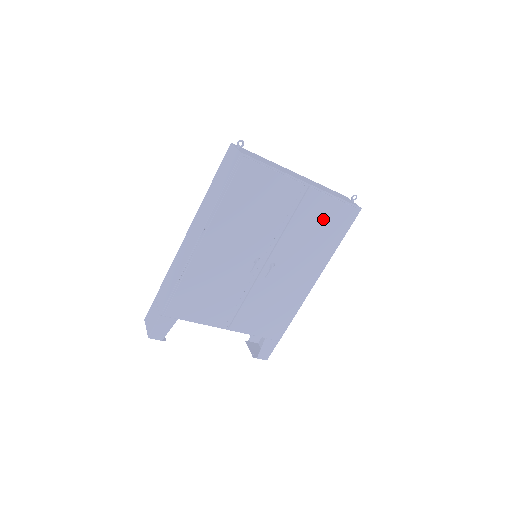
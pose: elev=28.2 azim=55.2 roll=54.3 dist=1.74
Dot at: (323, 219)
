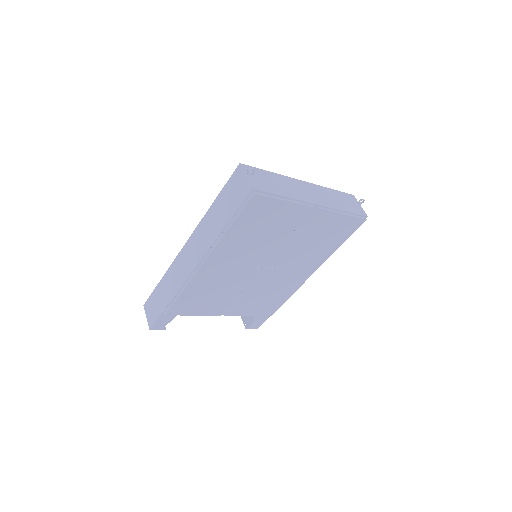
Dot at: (328, 230)
